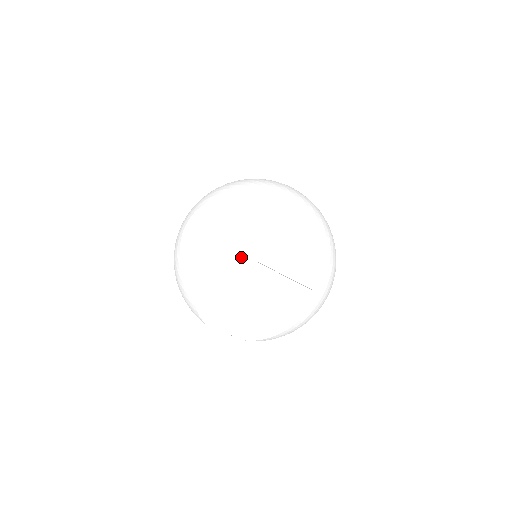
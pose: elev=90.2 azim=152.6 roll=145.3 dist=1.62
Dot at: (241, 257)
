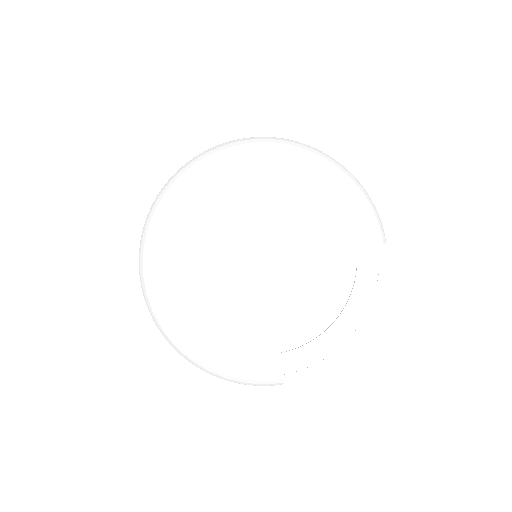
Dot at: occluded
